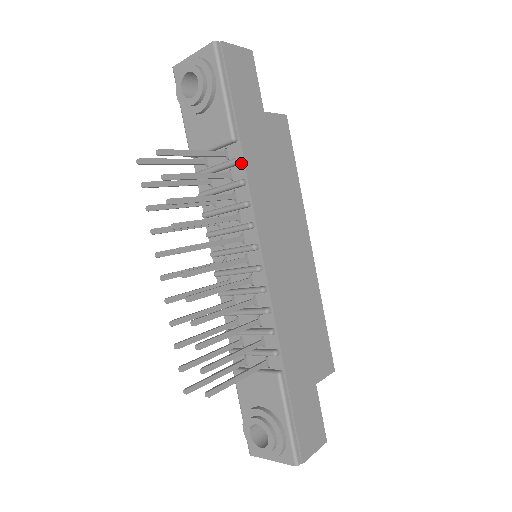
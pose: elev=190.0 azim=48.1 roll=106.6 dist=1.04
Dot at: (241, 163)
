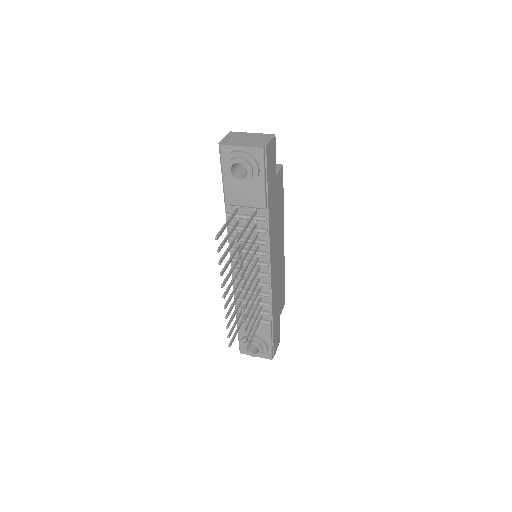
Dot at: (266, 220)
